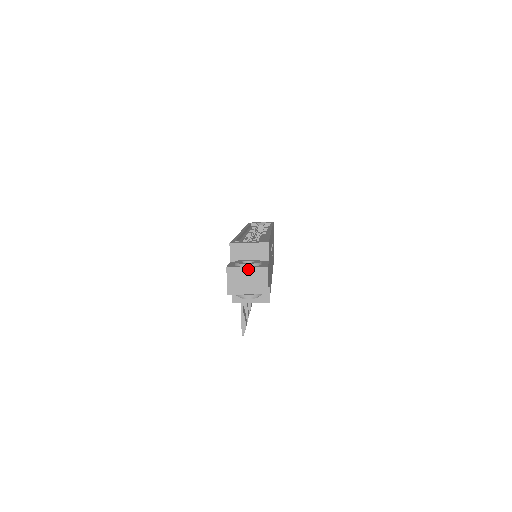
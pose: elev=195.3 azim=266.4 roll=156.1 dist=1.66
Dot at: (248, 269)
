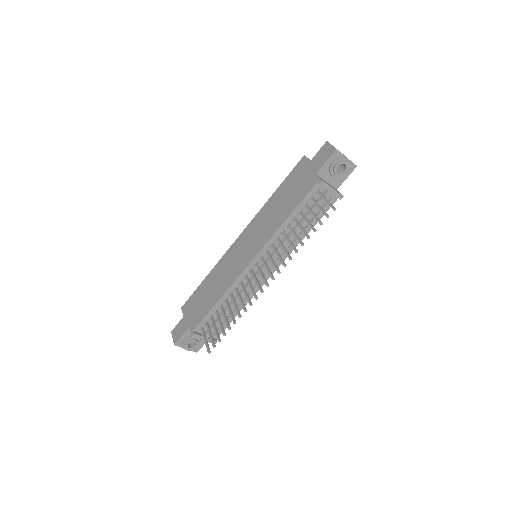
Dot at: occluded
